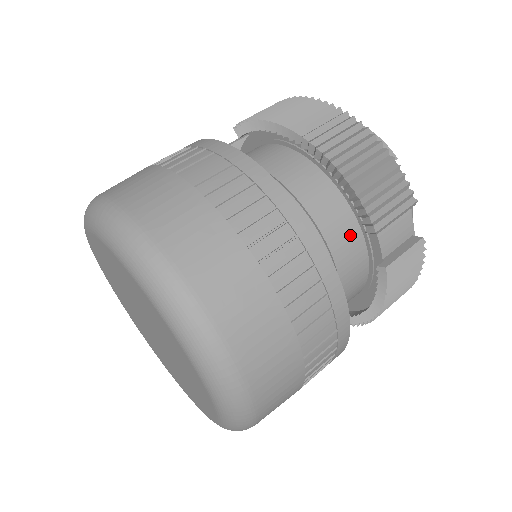
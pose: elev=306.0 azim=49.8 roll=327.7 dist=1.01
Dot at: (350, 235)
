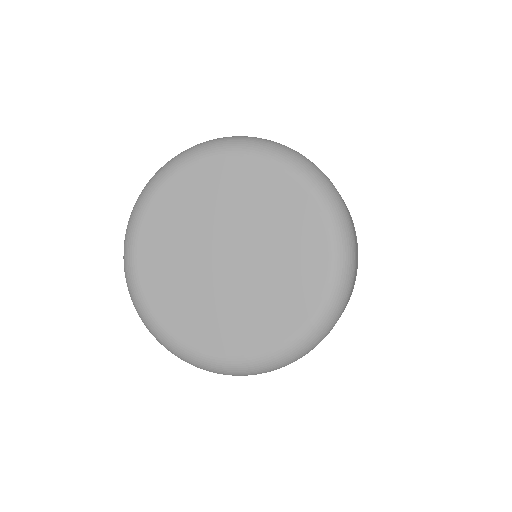
Dot at: occluded
